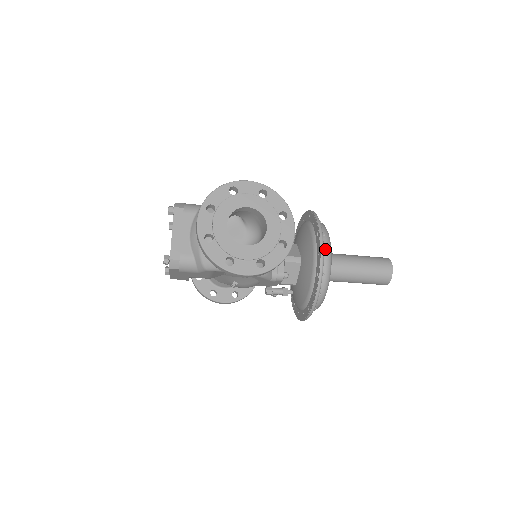
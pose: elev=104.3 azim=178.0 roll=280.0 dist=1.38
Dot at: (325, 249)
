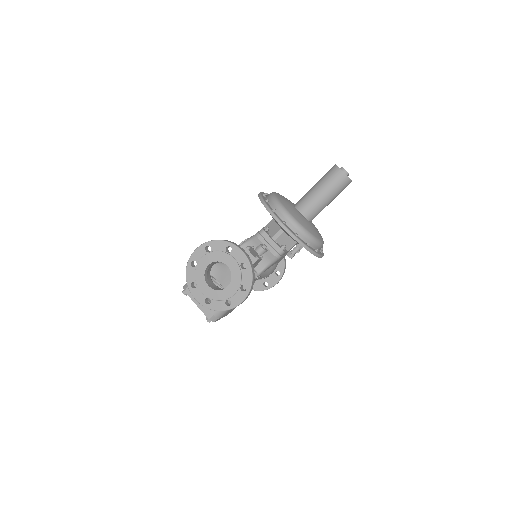
Dot at: (283, 217)
